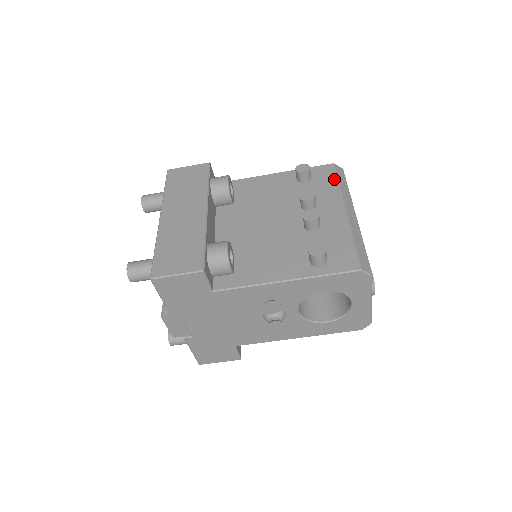
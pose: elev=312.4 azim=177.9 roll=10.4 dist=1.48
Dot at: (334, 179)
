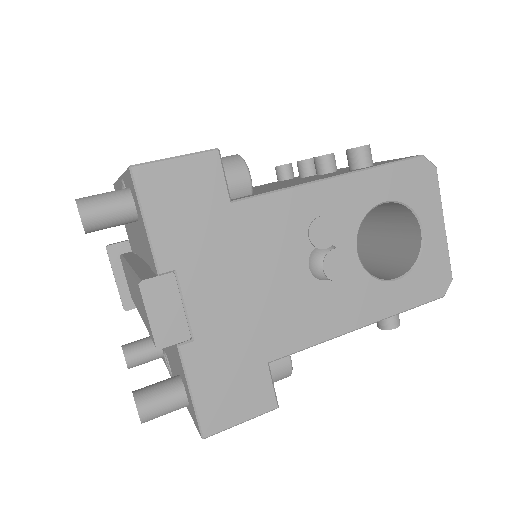
Dot at: occluded
